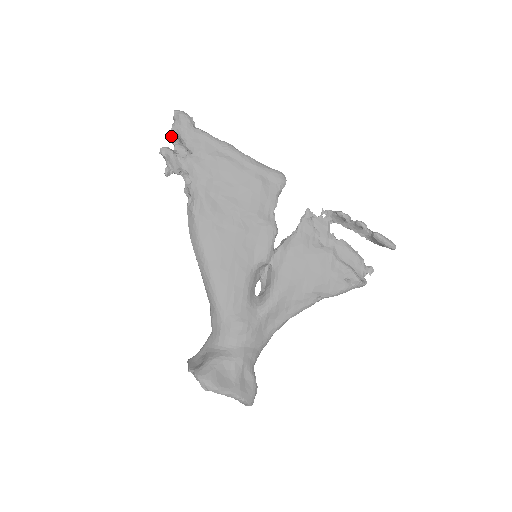
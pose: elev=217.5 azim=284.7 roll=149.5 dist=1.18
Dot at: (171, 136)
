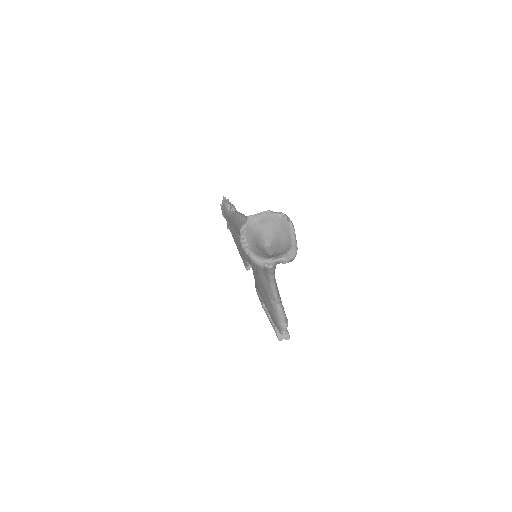
Dot at: occluded
